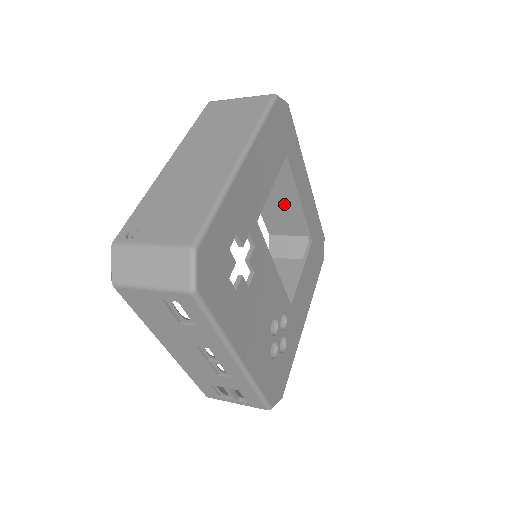
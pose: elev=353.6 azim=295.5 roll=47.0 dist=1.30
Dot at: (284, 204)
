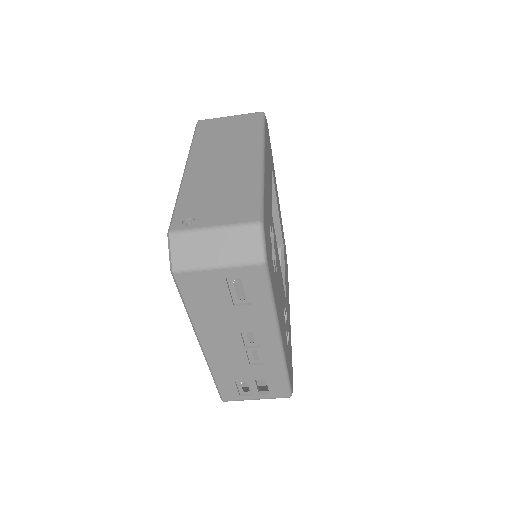
Dot at: occluded
